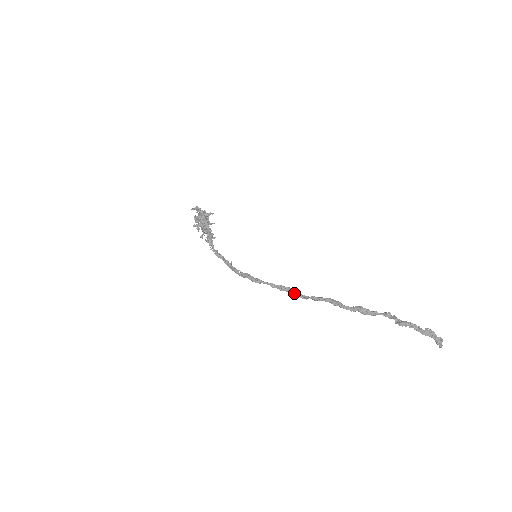
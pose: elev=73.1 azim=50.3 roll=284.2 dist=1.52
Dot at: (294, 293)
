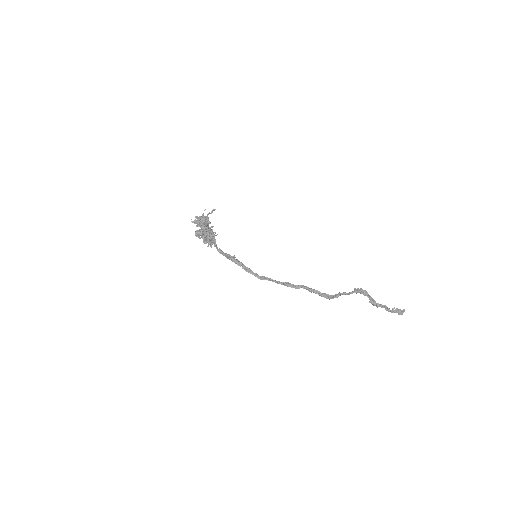
Dot at: (288, 286)
